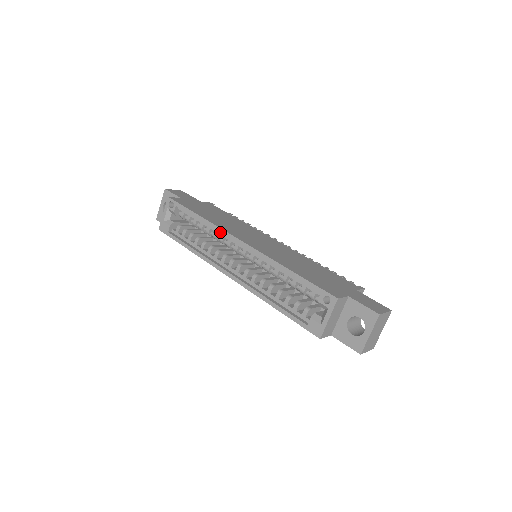
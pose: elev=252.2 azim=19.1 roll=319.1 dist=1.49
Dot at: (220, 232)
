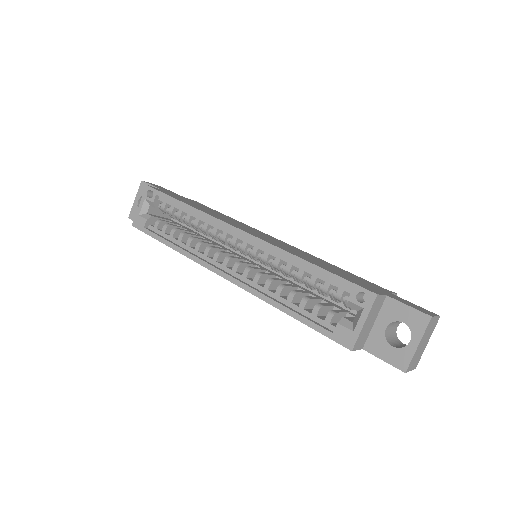
Dot at: (213, 222)
